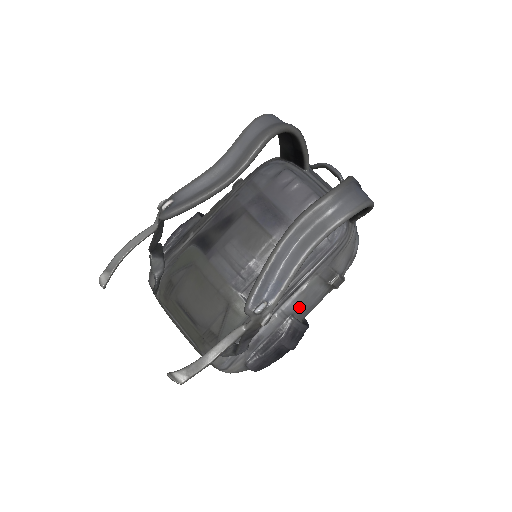
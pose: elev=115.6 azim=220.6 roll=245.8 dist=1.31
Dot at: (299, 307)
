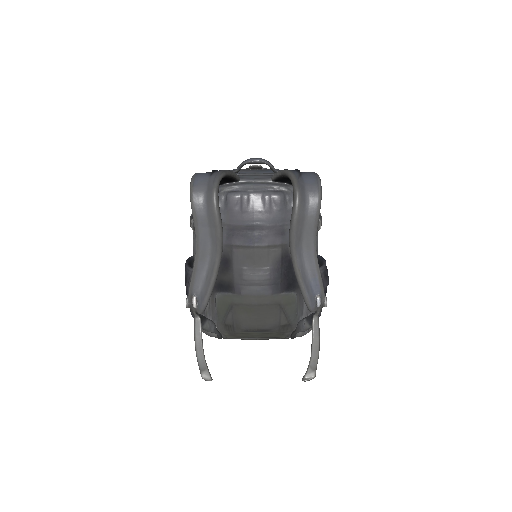
Dot at: occluded
